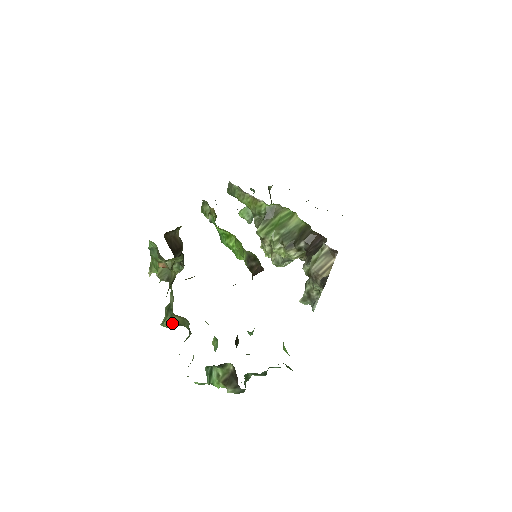
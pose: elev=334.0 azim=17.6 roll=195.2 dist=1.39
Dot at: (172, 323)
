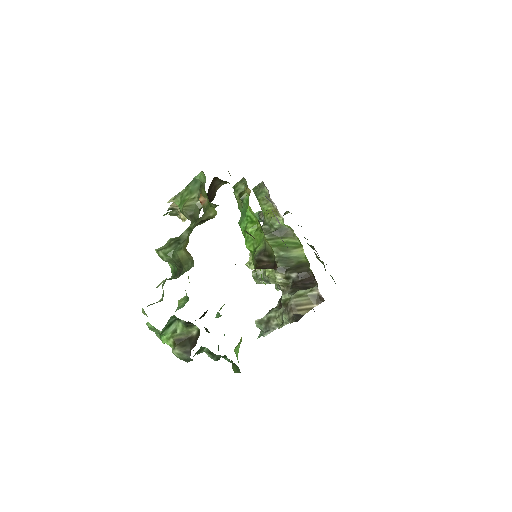
Dot at: (170, 255)
